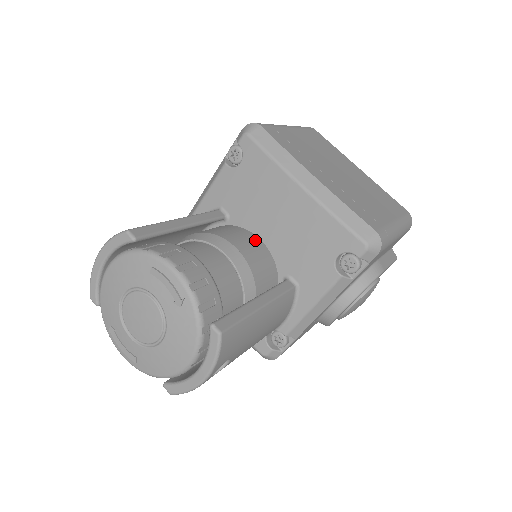
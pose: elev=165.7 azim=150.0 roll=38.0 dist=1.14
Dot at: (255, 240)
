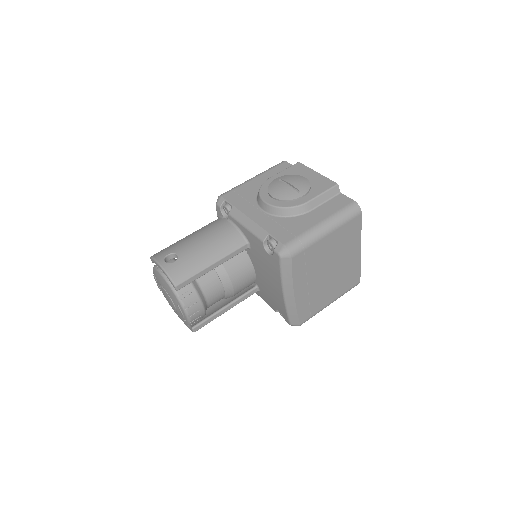
Dot at: (251, 275)
